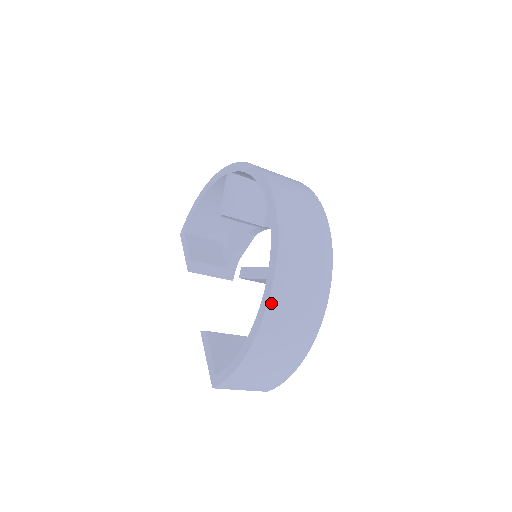
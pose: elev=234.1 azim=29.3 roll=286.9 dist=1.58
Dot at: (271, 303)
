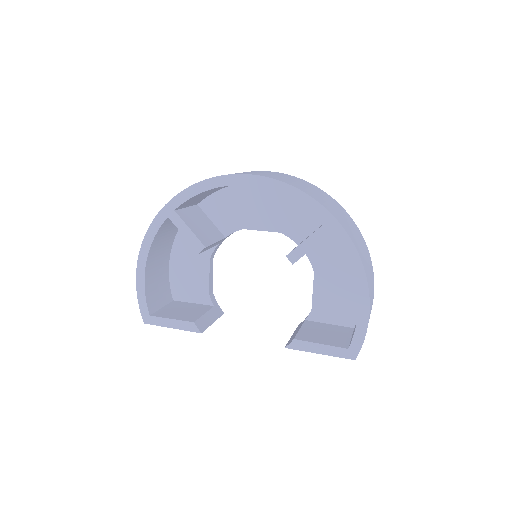
Dot at: (353, 243)
